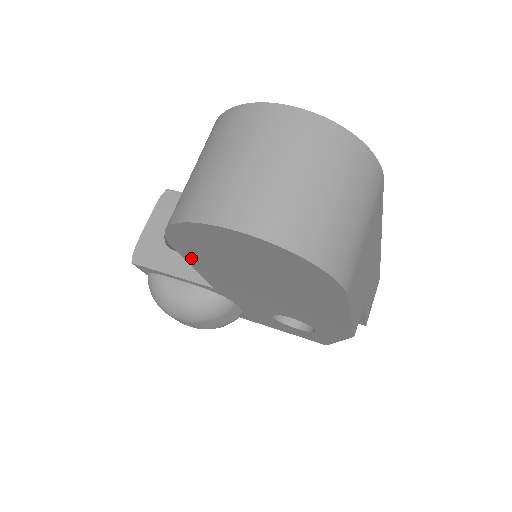
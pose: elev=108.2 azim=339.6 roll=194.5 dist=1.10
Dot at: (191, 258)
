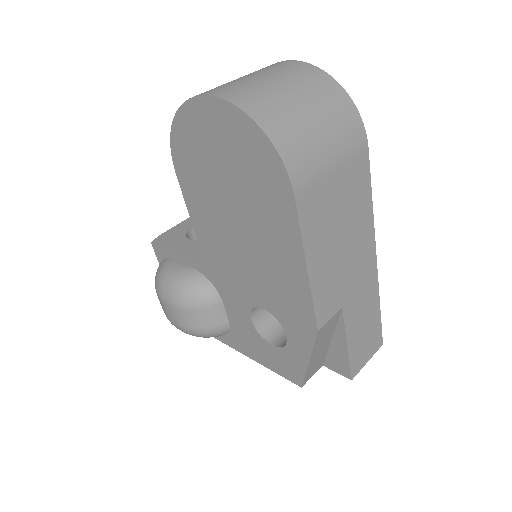
Dot at: (187, 191)
